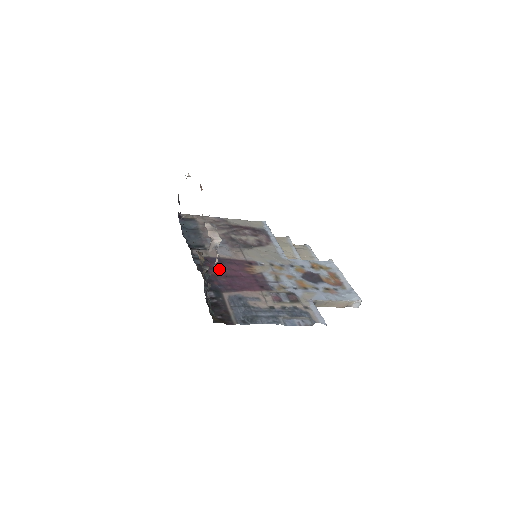
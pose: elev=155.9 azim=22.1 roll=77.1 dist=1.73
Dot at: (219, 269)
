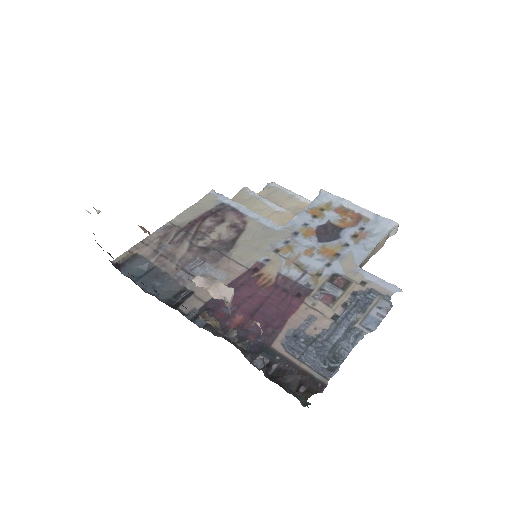
Dot at: (234, 311)
